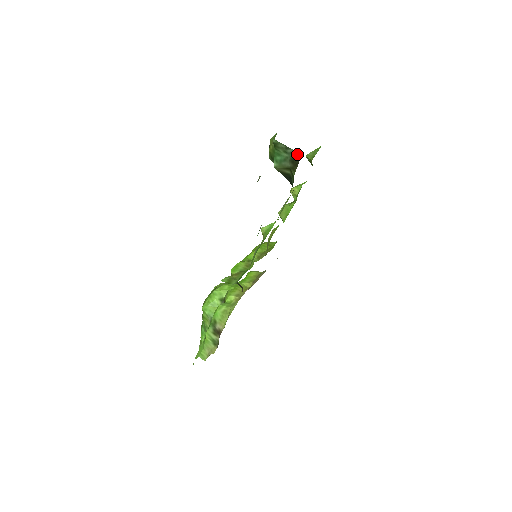
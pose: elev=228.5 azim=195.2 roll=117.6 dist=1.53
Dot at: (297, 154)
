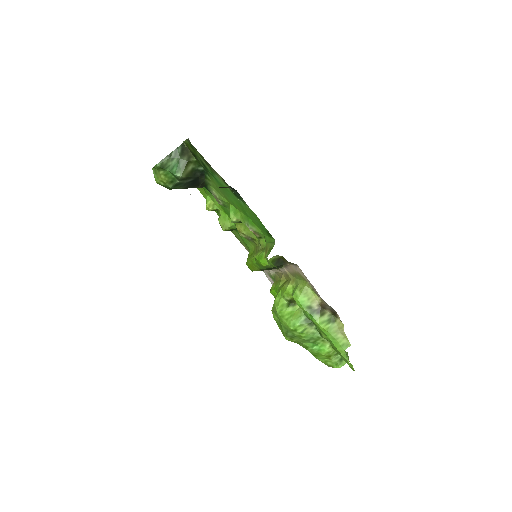
Dot at: (179, 147)
